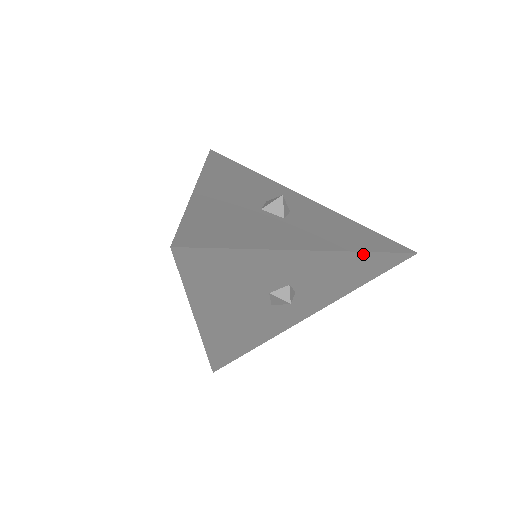
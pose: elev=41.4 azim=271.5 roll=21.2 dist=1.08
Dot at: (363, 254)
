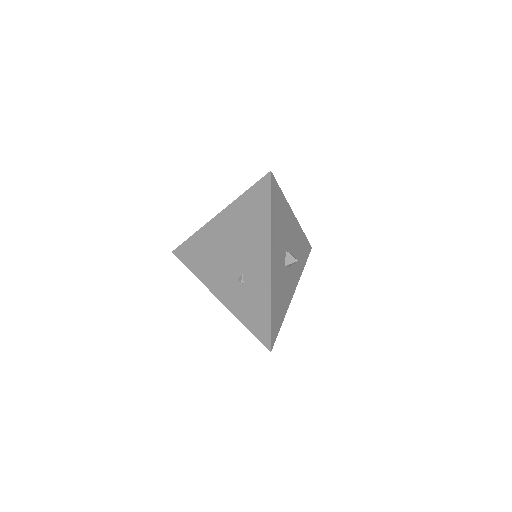
Dot at: occluded
